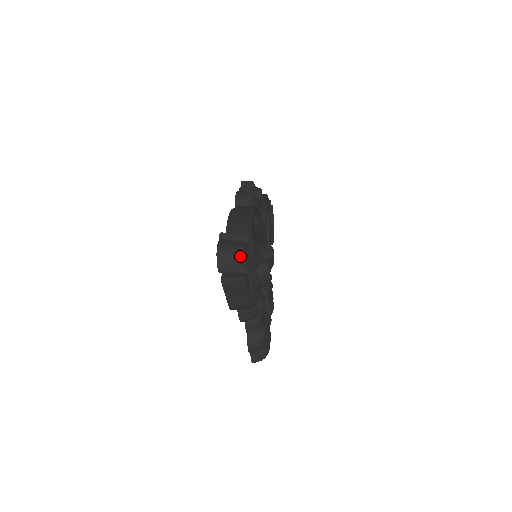
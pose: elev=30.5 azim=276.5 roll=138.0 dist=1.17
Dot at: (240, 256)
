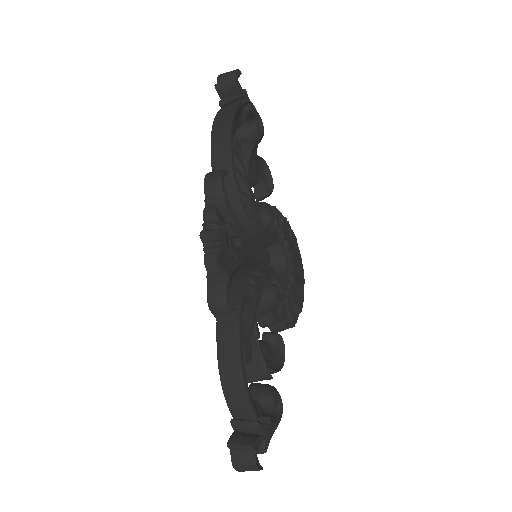
Dot at: occluded
